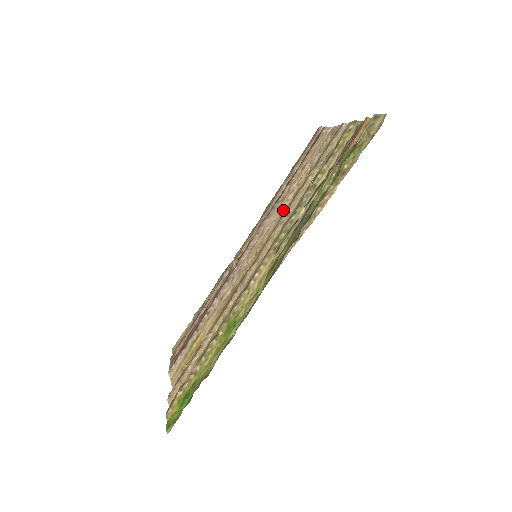
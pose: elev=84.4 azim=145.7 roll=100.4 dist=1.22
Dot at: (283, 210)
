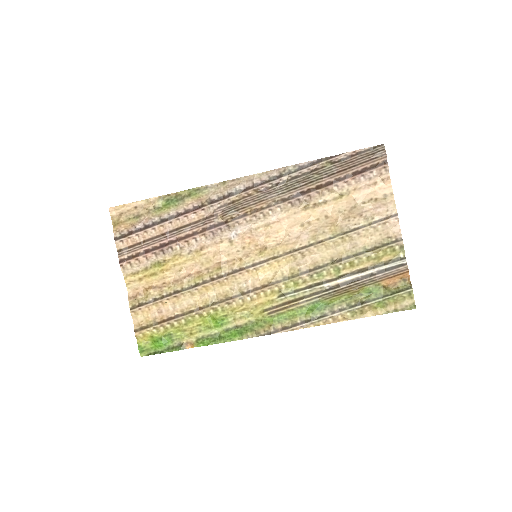
Dot at: (301, 238)
